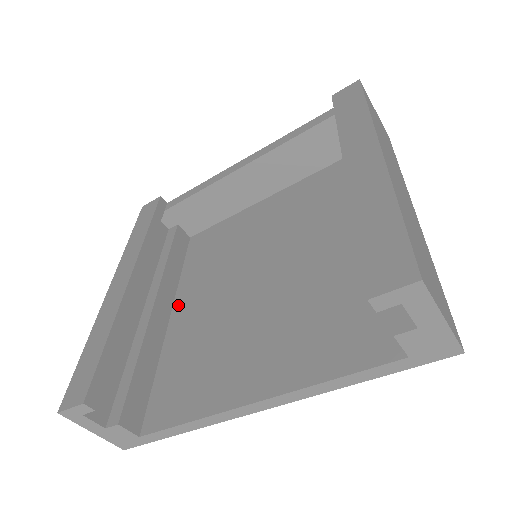
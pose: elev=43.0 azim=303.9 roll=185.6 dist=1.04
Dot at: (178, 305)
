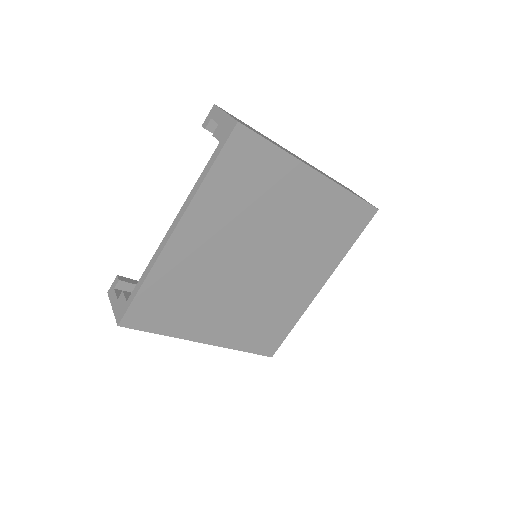
Dot at: occluded
